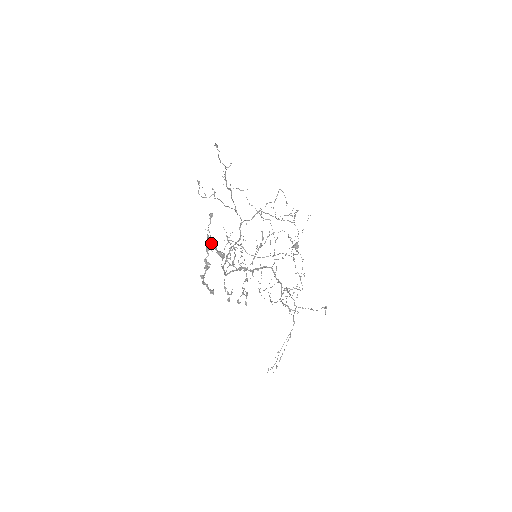
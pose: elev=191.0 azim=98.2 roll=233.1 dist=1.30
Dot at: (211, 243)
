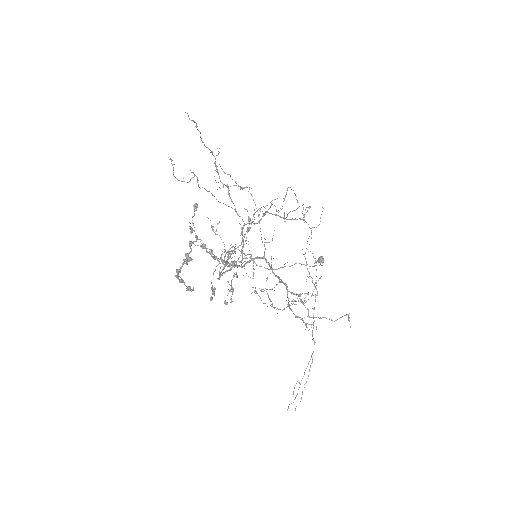
Dot at: (195, 237)
